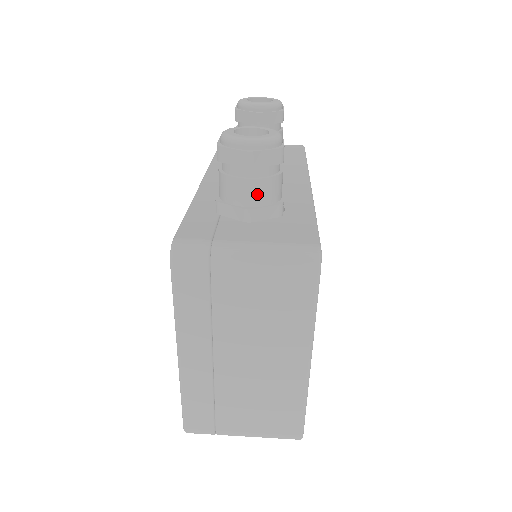
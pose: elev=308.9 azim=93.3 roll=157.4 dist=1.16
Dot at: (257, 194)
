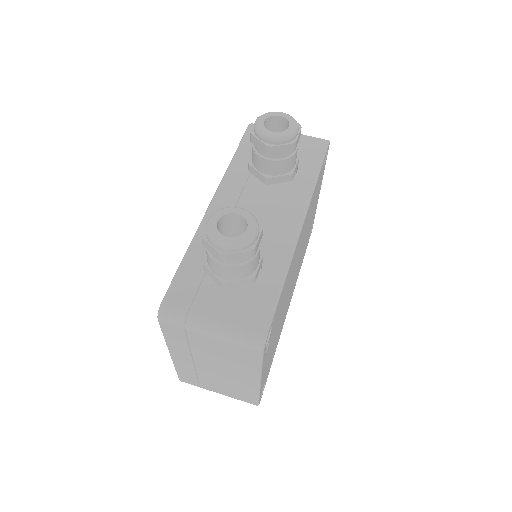
Dot at: (231, 274)
